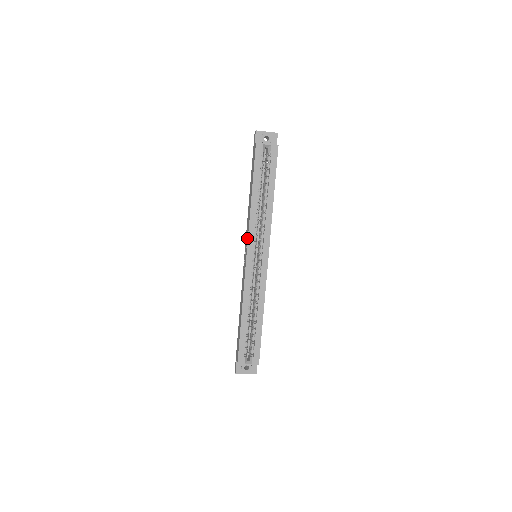
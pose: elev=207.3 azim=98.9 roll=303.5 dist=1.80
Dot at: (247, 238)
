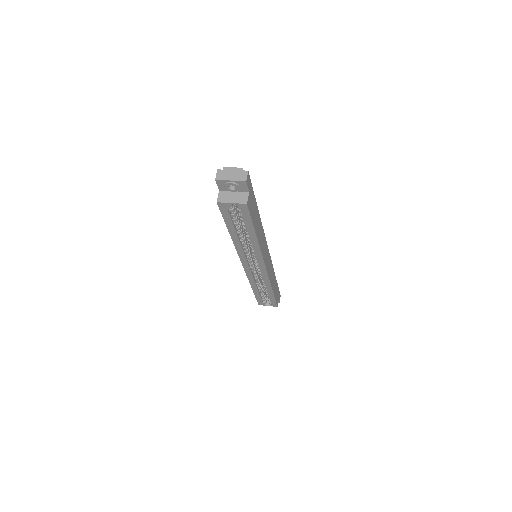
Dot at: occluded
